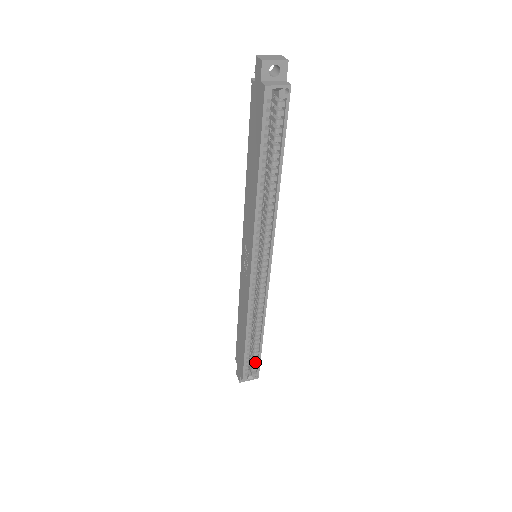
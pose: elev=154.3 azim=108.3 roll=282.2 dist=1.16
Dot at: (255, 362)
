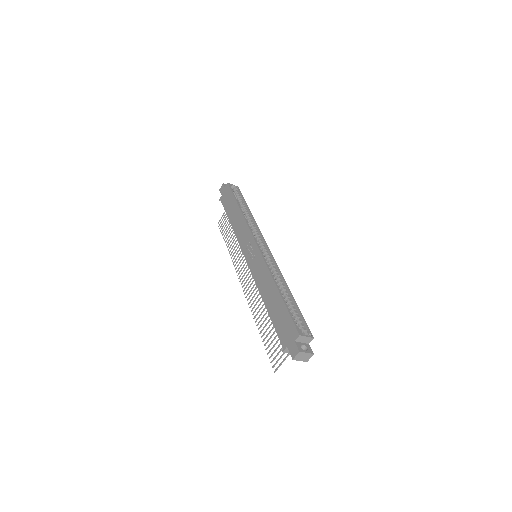
Dot at: (300, 321)
